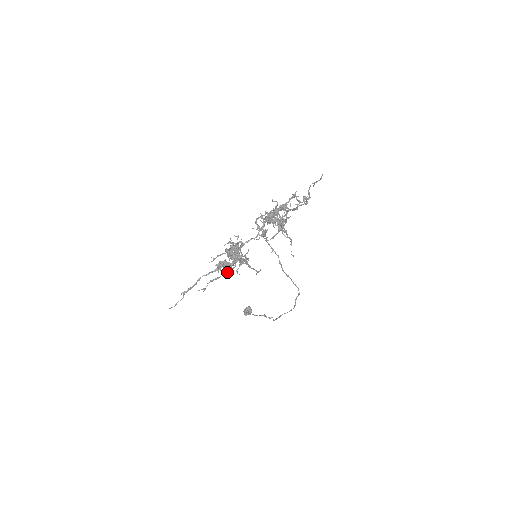
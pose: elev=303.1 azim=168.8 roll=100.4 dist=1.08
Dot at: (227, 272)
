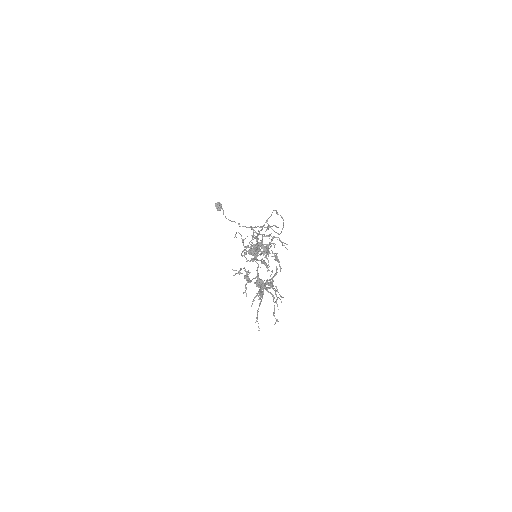
Dot at: (273, 300)
